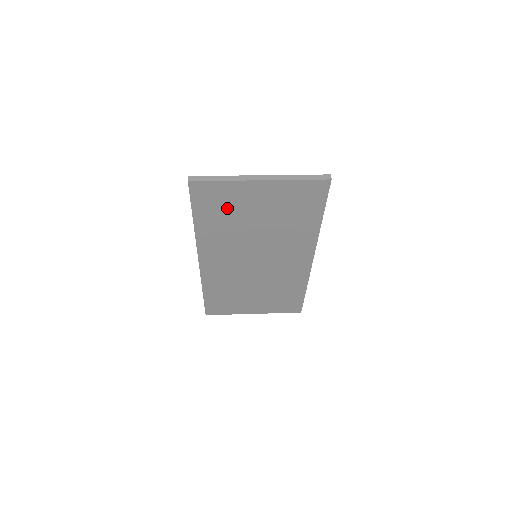
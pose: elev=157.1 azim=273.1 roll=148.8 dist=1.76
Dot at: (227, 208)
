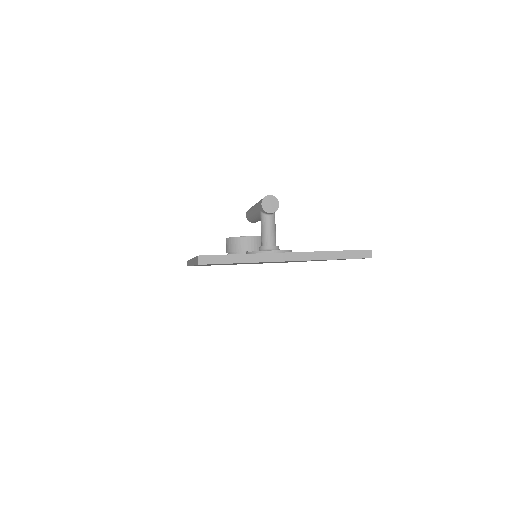
Dot at: (239, 263)
